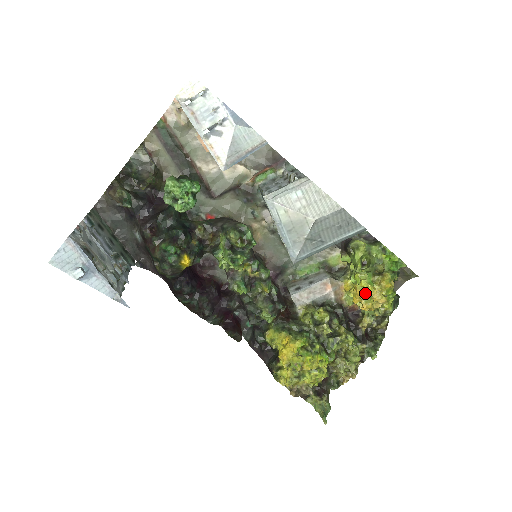
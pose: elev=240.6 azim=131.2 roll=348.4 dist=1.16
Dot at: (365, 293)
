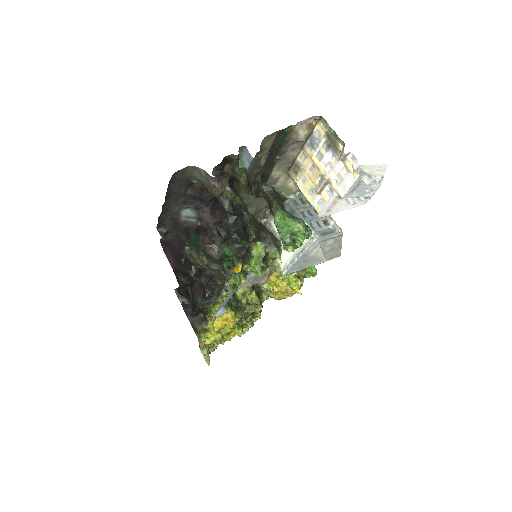
Dot at: (287, 289)
